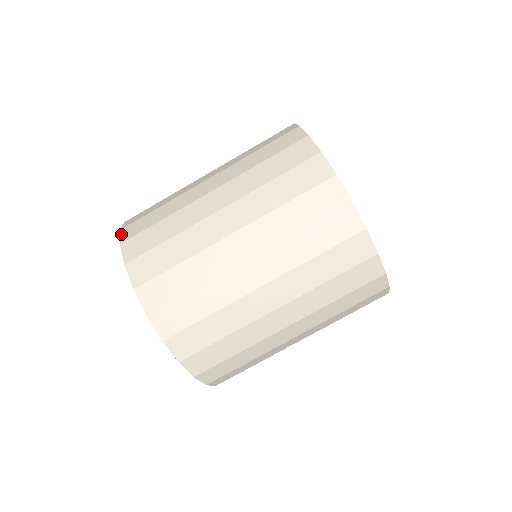
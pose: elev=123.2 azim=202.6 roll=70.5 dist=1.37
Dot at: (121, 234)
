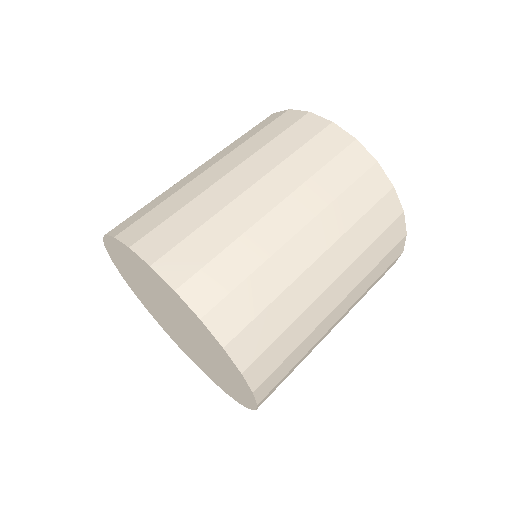
Dot at: (121, 239)
